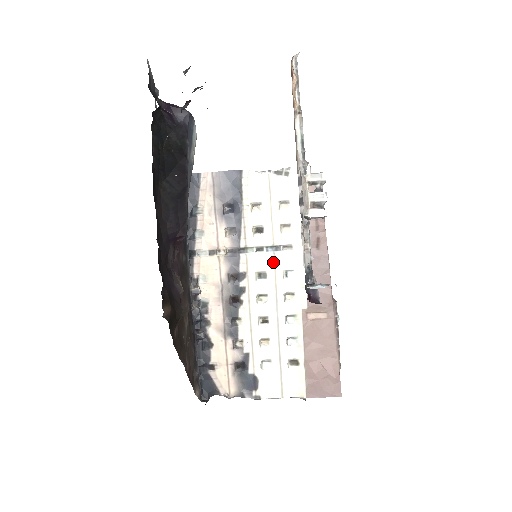
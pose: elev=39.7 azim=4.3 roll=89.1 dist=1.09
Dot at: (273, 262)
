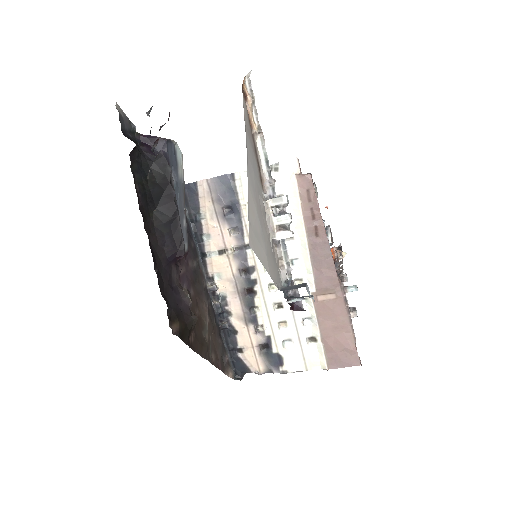
Dot at: occluded
